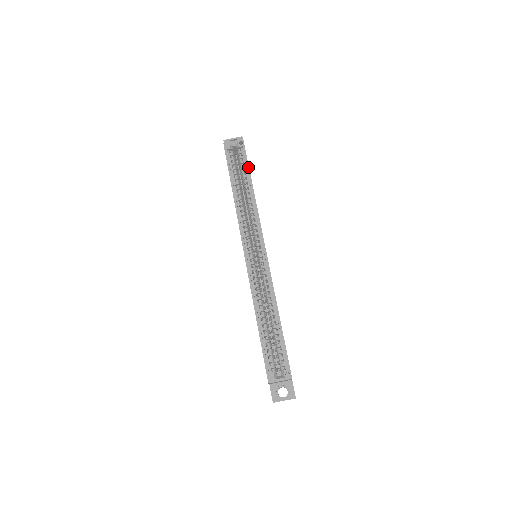
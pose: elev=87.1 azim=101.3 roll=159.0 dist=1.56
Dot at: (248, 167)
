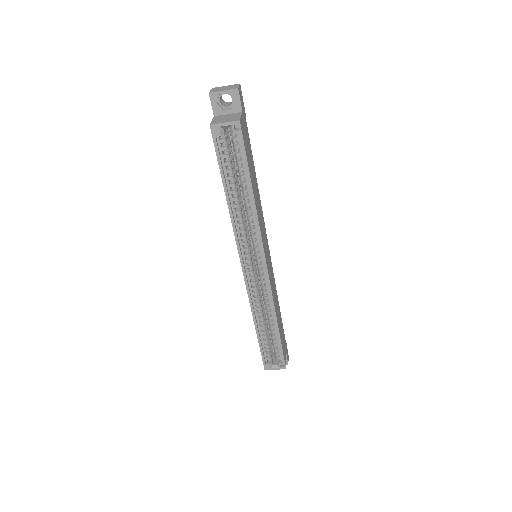
Dot at: (247, 167)
